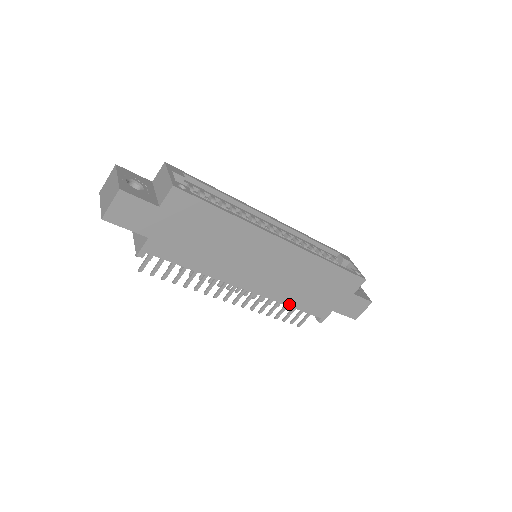
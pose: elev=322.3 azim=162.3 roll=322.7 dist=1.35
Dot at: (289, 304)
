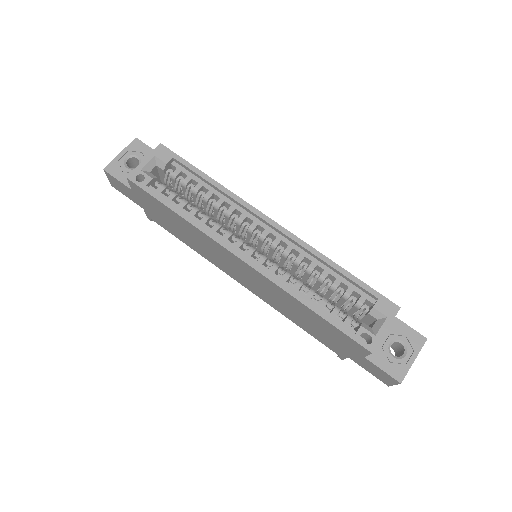
Dot at: (291, 319)
